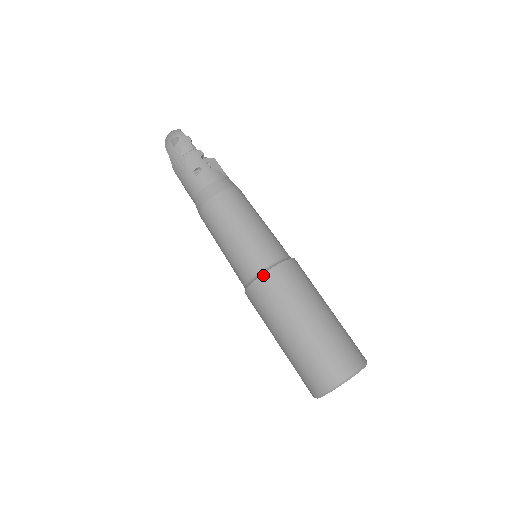
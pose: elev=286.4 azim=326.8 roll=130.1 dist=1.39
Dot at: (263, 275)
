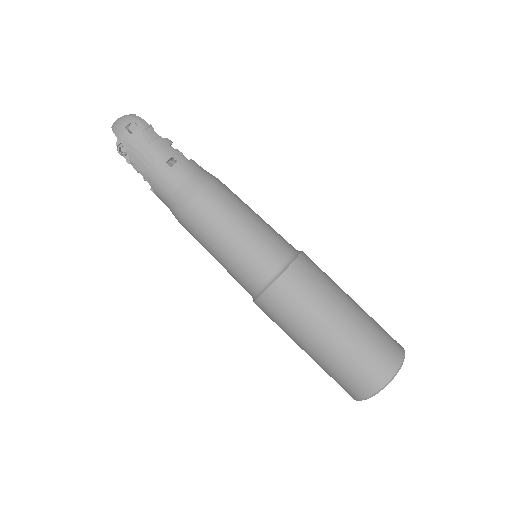
Dot at: (285, 272)
